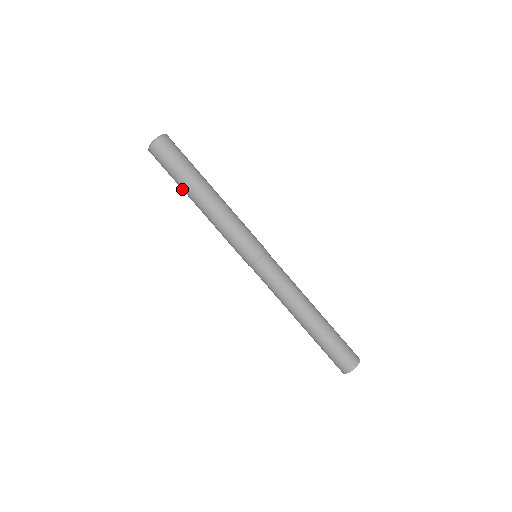
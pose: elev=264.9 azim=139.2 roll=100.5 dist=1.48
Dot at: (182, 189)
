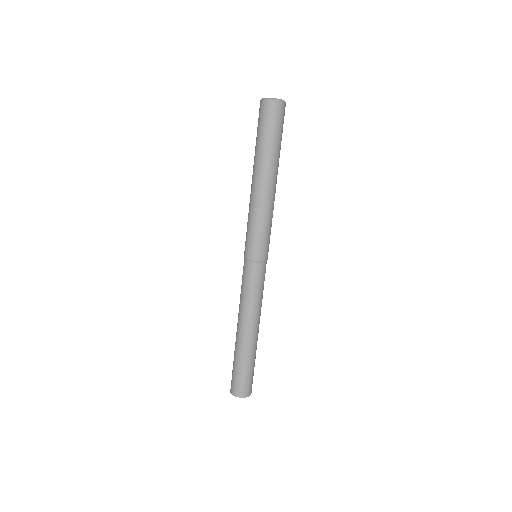
Dot at: (255, 154)
